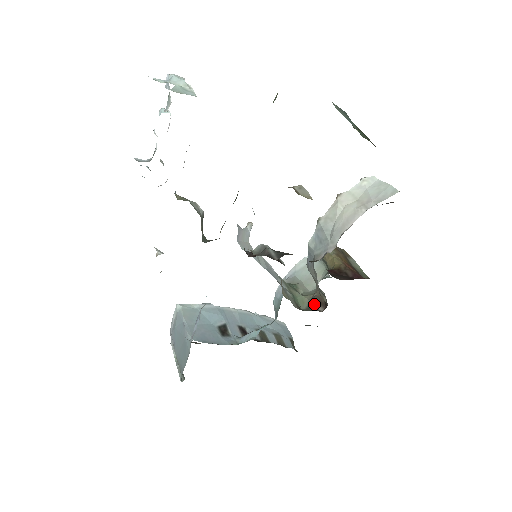
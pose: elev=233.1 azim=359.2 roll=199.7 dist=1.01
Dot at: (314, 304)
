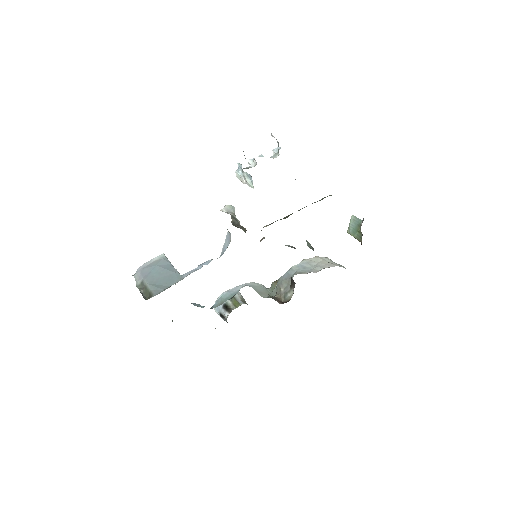
Dot at: (276, 299)
